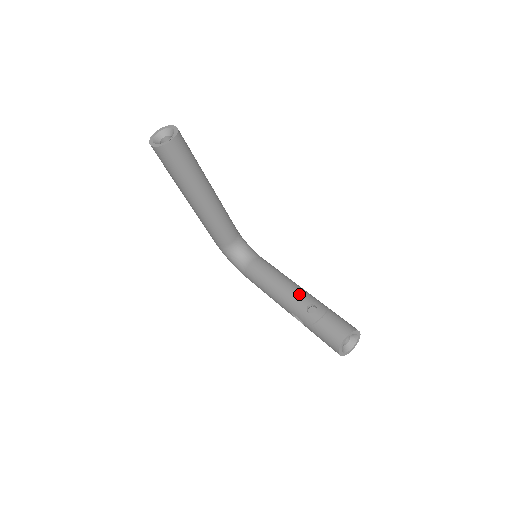
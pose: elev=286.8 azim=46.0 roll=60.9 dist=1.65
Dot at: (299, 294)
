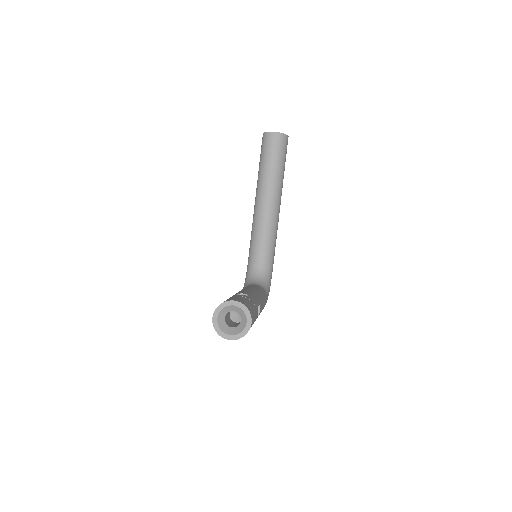
Dot at: (251, 292)
